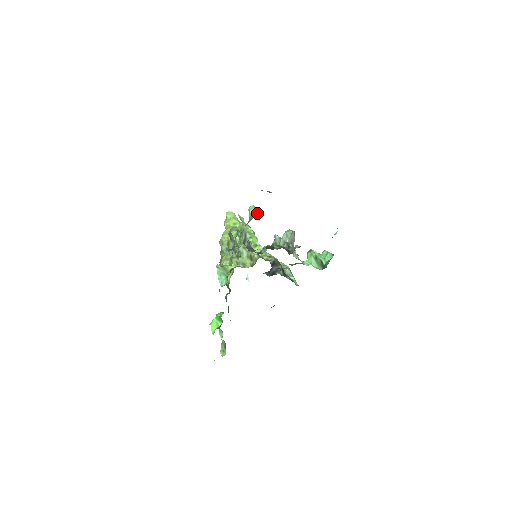
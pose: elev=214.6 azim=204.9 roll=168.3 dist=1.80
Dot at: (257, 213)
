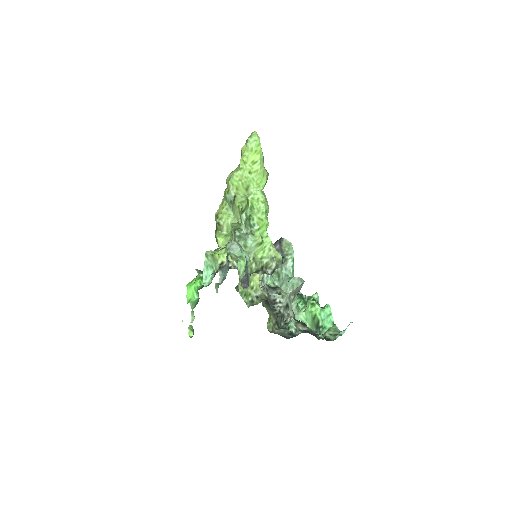
Dot at: (258, 295)
